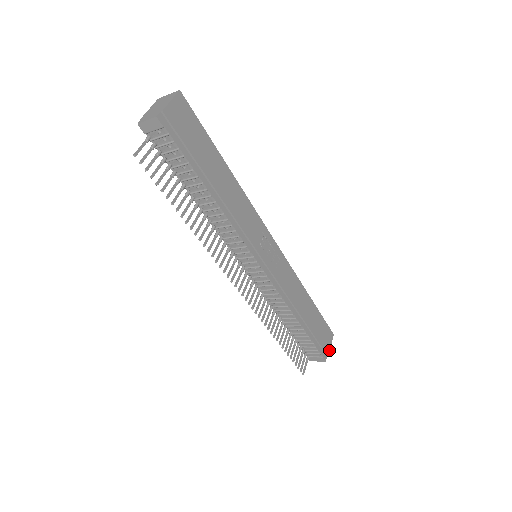
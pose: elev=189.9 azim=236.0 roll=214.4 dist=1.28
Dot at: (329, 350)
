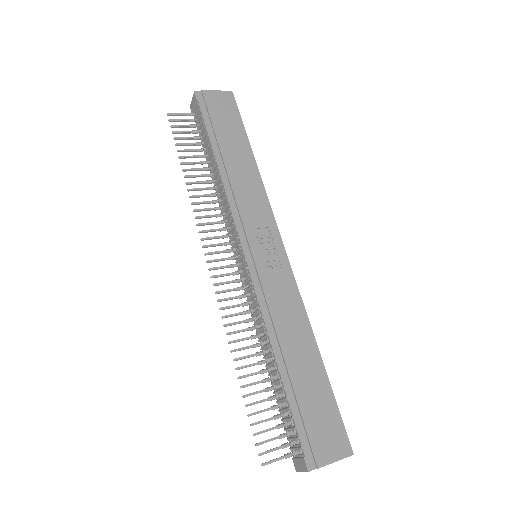
Dot at: (326, 462)
